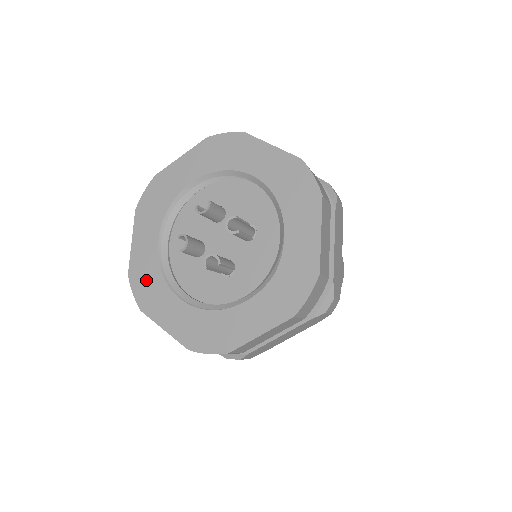
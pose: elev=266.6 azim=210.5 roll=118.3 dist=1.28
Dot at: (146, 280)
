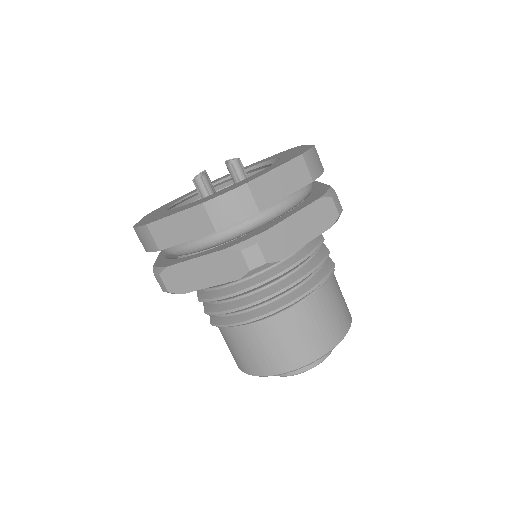
Dot at: (166, 205)
